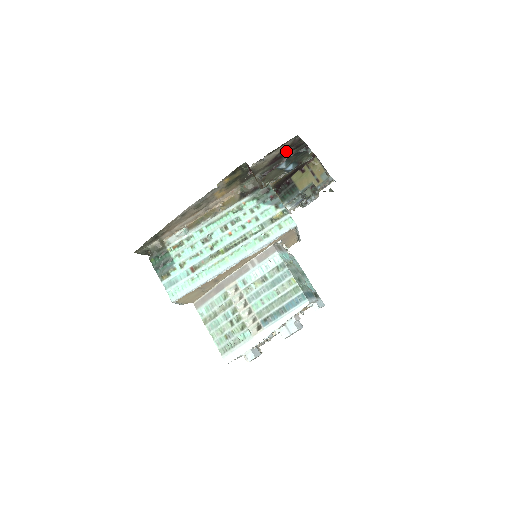
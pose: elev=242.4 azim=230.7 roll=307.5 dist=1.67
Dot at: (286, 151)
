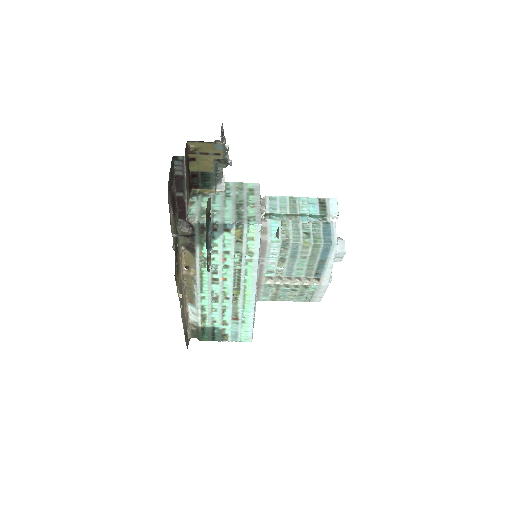
Dot at: (171, 194)
